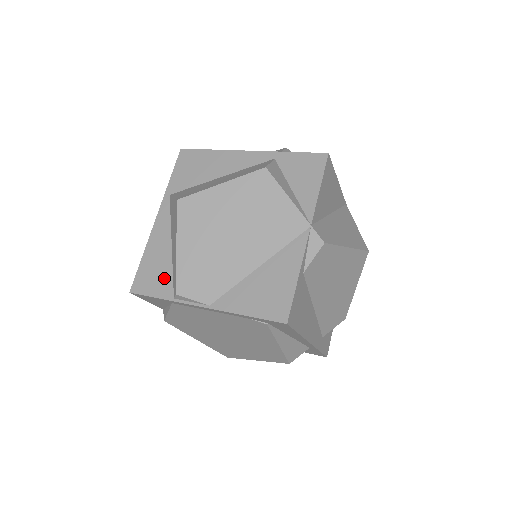
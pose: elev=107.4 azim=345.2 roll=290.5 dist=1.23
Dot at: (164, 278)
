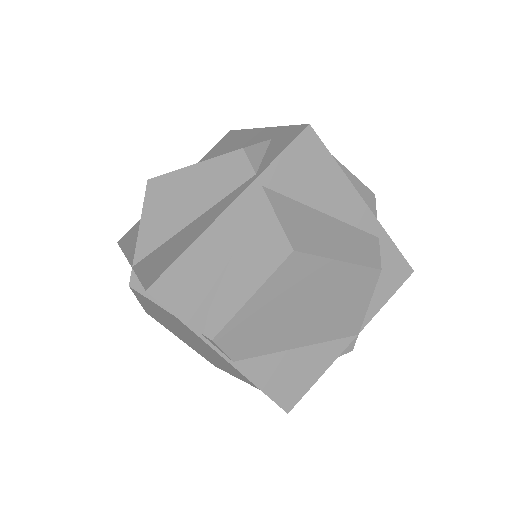
Dot at: (200, 300)
